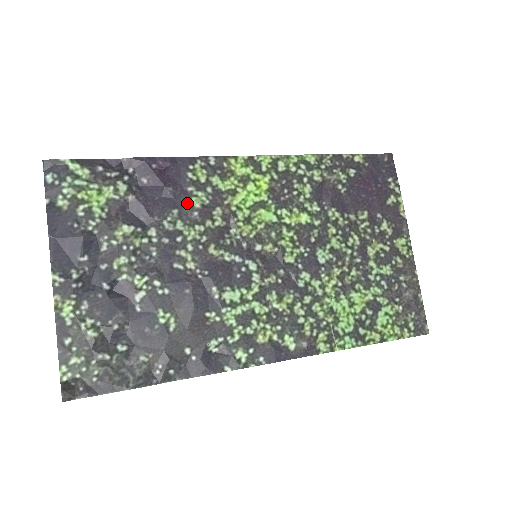
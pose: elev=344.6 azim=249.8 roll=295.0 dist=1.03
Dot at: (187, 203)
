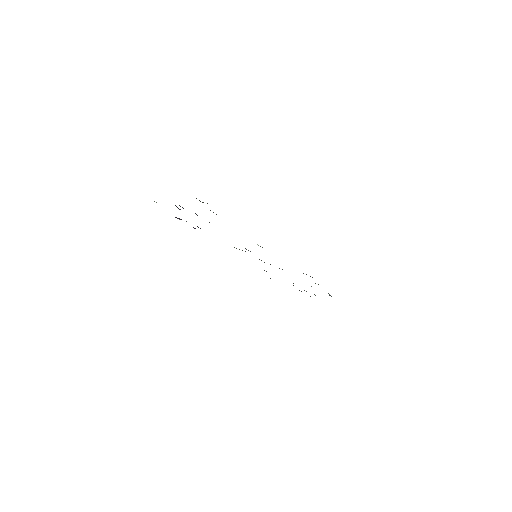
Dot at: occluded
